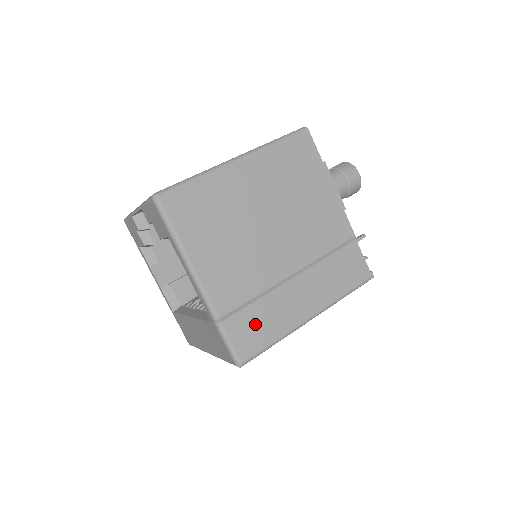
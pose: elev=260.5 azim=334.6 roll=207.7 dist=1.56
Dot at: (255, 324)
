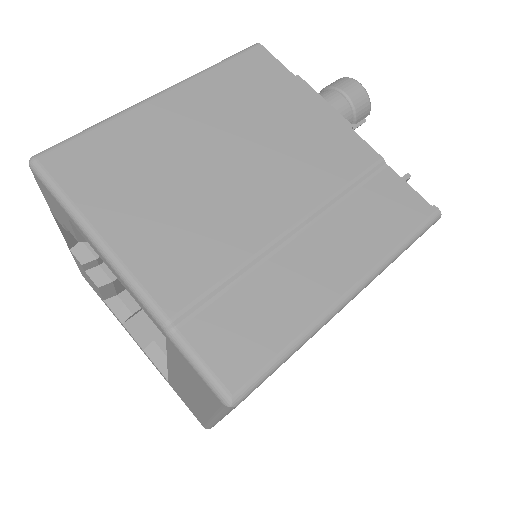
Dot at: (243, 322)
